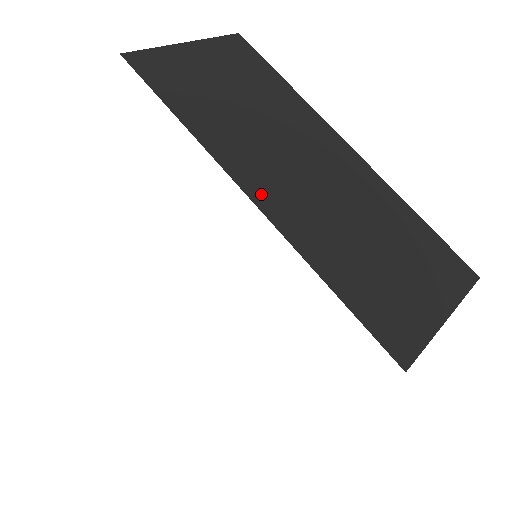
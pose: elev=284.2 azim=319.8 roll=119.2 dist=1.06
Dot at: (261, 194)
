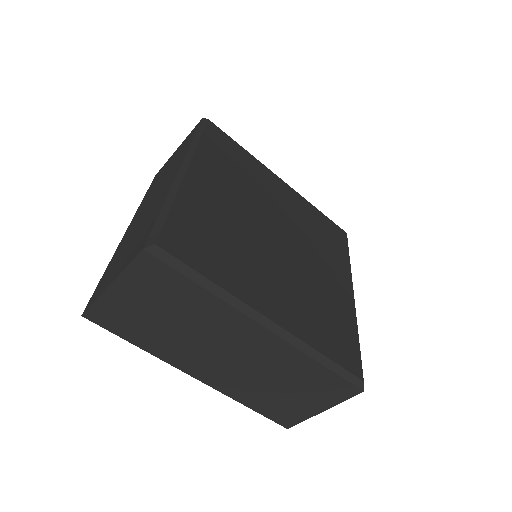
Dot at: (201, 375)
